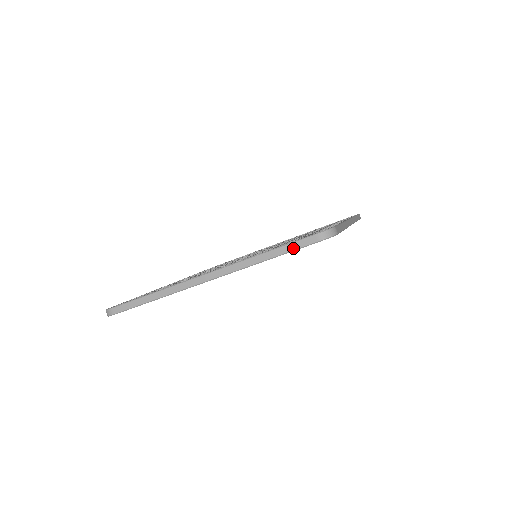
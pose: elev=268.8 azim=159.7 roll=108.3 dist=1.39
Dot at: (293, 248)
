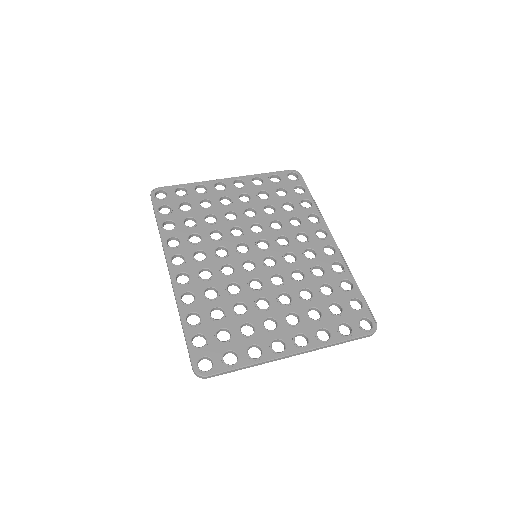
Dot at: occluded
